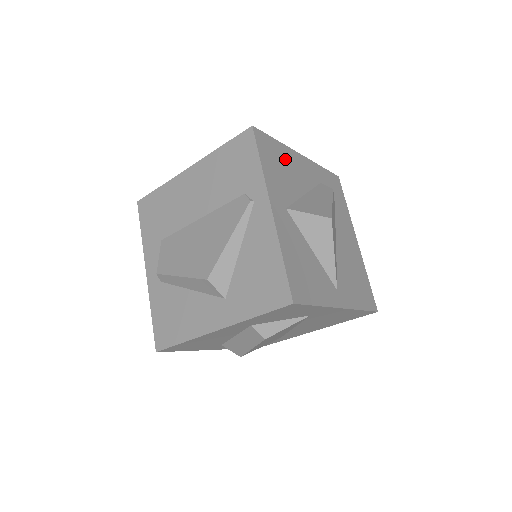
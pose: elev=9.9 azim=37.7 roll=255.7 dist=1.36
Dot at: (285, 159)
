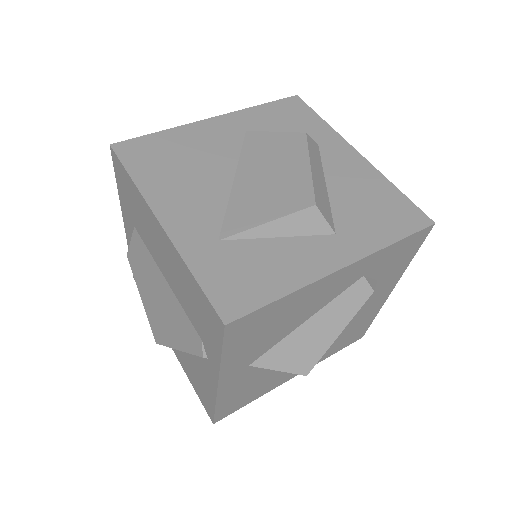
Dot at: (288, 309)
